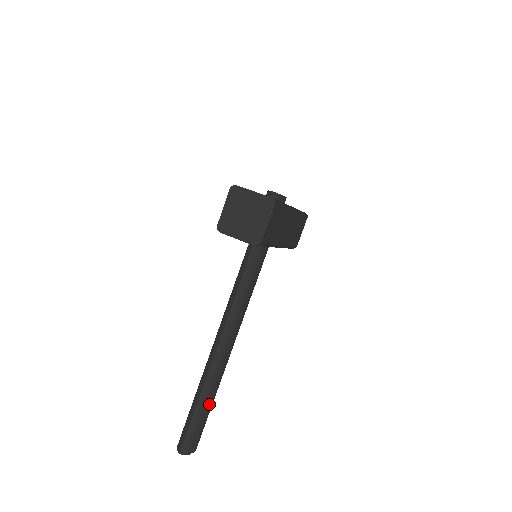
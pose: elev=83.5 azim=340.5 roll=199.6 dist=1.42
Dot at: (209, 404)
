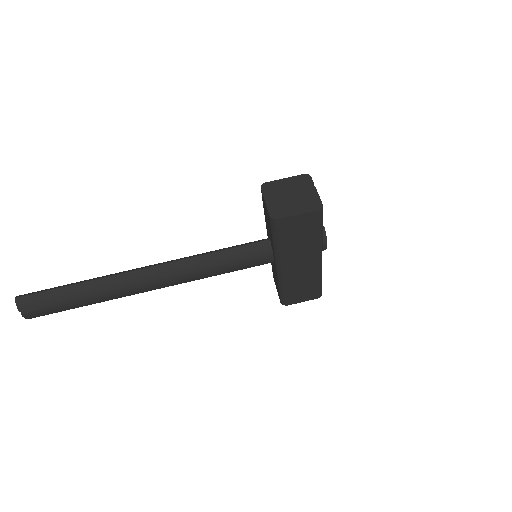
Dot at: (84, 298)
